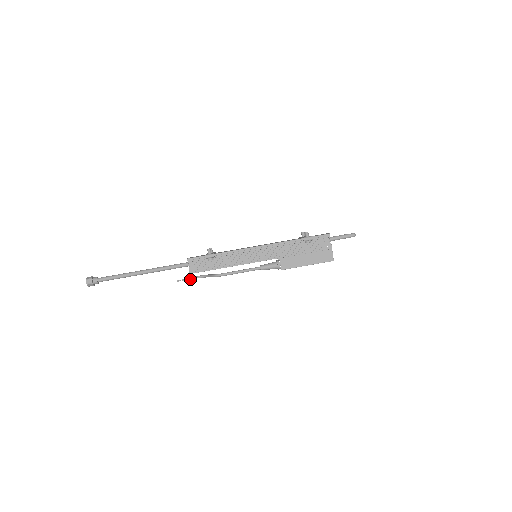
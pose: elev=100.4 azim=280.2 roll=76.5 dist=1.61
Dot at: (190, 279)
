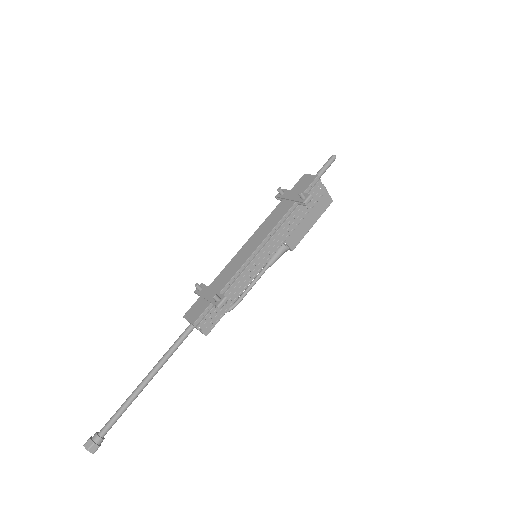
Dot at: occluded
